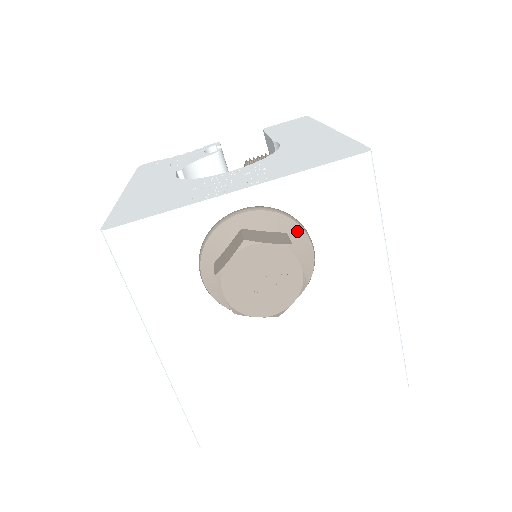
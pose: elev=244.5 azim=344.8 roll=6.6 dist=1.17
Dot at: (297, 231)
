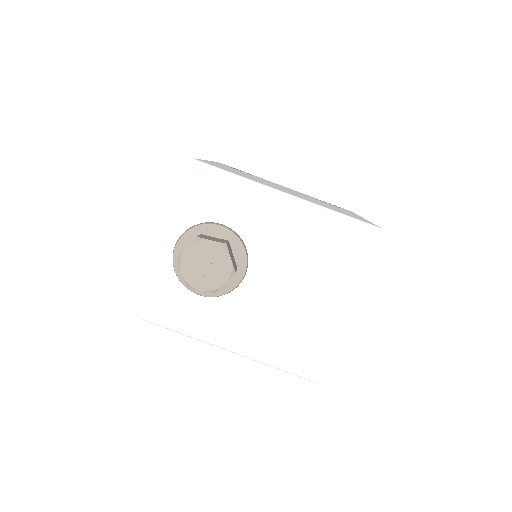
Dot at: (204, 228)
